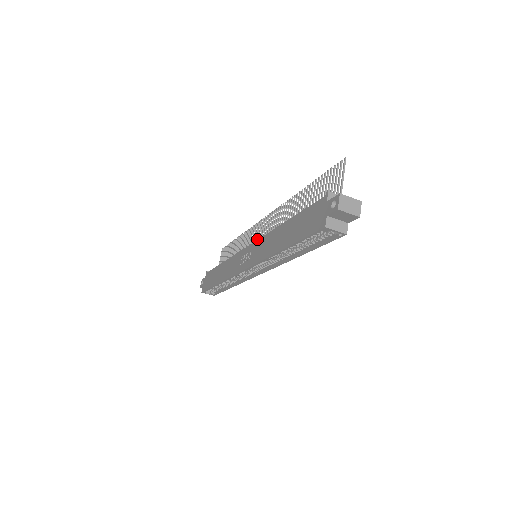
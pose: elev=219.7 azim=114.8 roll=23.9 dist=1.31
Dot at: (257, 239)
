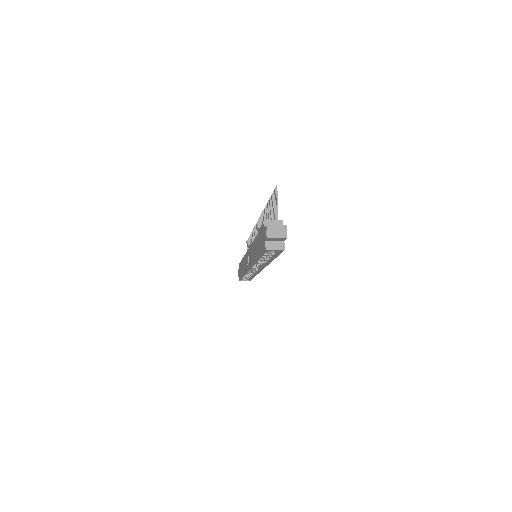
Dot at: occluded
